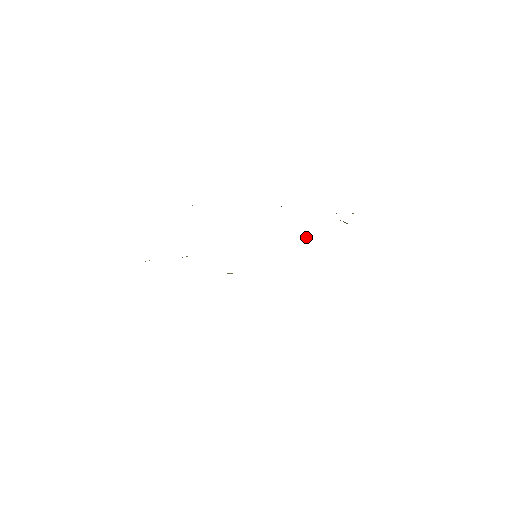
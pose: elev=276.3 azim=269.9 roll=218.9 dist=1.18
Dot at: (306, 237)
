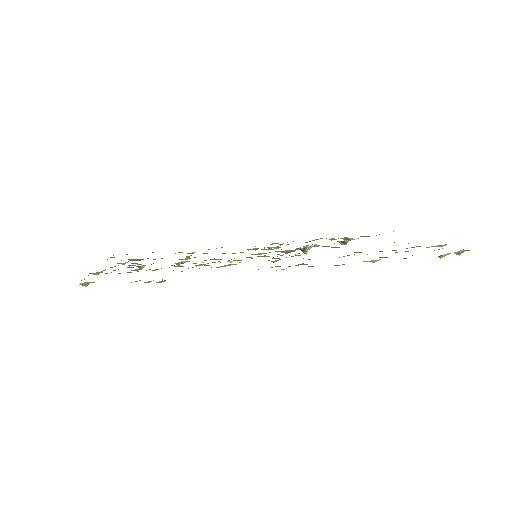
Dot at: (306, 247)
